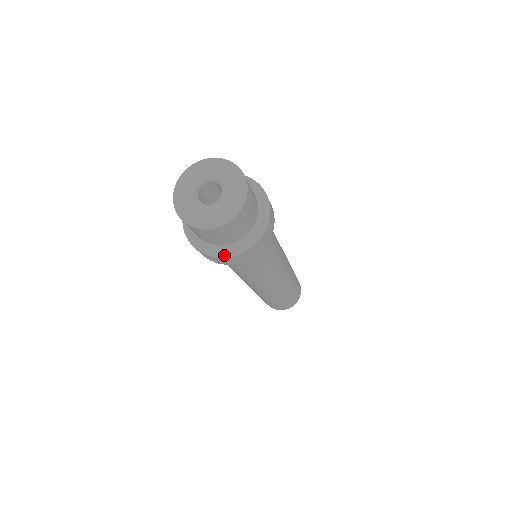
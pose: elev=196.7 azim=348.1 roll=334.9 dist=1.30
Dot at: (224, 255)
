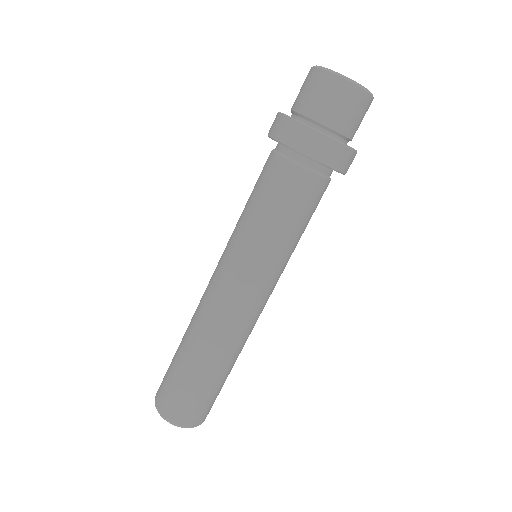
Dot at: (334, 138)
